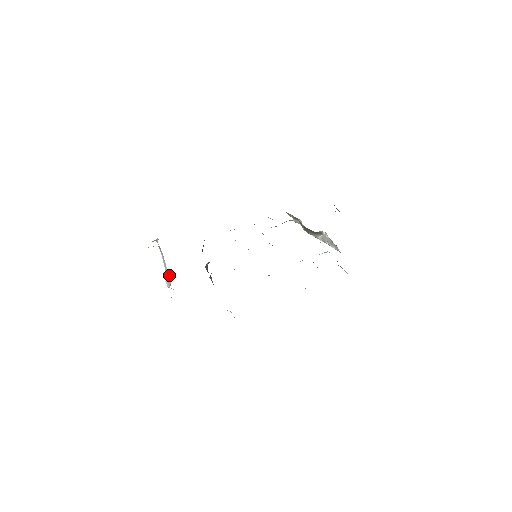
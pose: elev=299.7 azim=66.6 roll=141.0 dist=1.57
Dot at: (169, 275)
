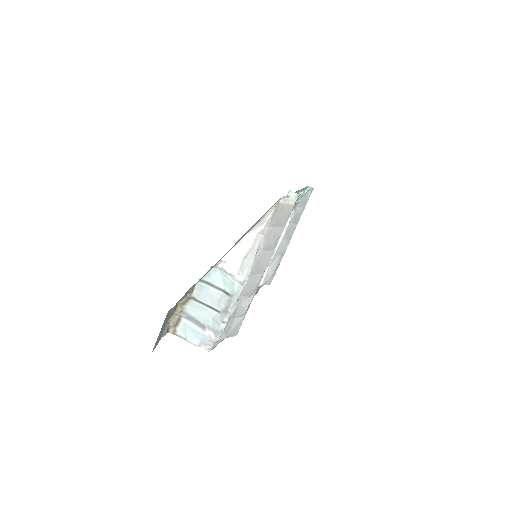
Dot at: (217, 275)
